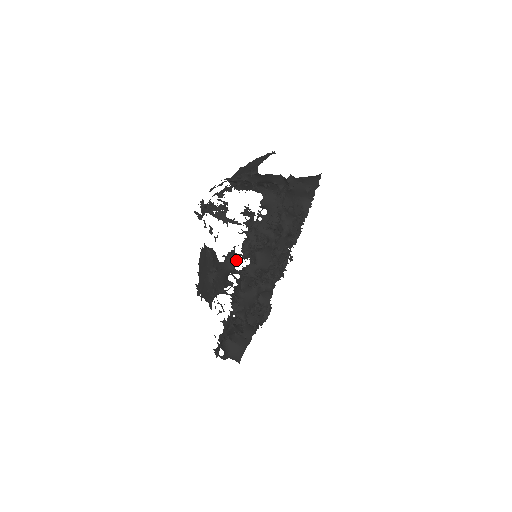
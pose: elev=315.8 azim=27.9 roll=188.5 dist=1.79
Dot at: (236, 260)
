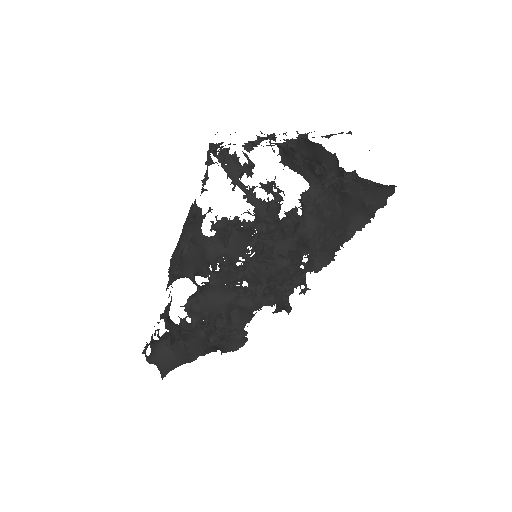
Dot at: occluded
